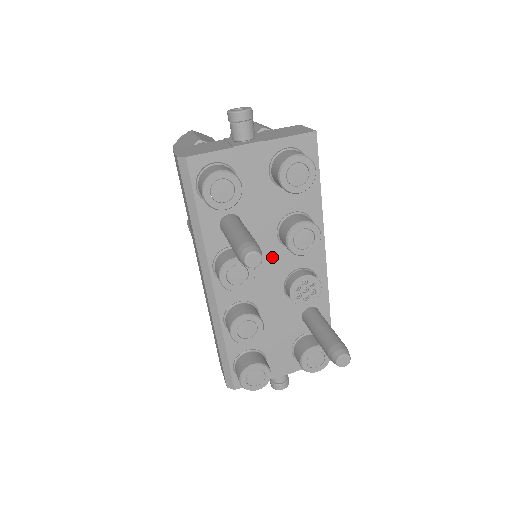
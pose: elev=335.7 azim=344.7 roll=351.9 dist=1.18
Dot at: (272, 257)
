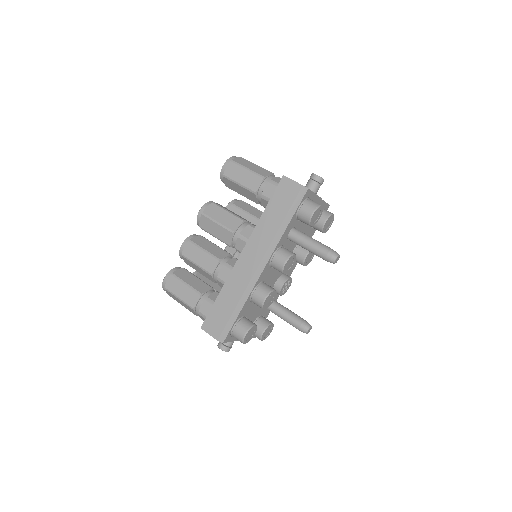
Dot at: occluded
